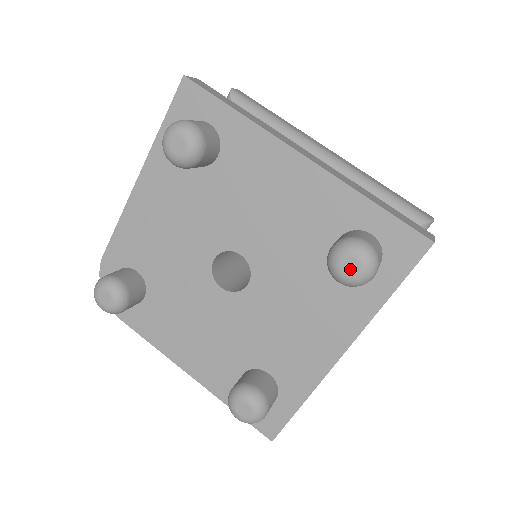
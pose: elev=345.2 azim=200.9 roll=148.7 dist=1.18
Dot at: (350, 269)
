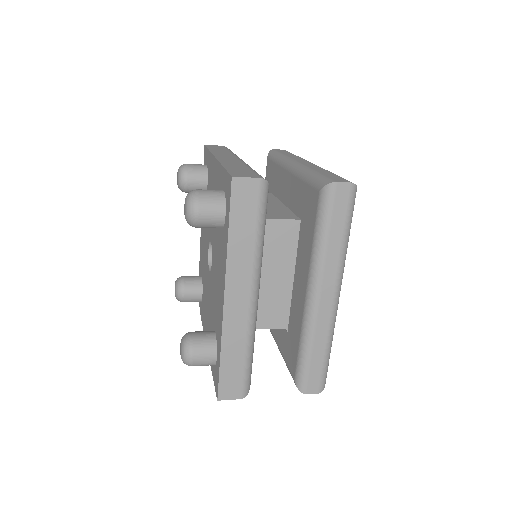
Dot at: (185, 210)
